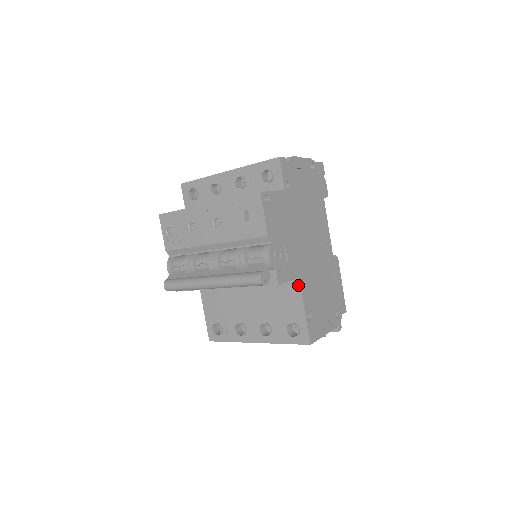
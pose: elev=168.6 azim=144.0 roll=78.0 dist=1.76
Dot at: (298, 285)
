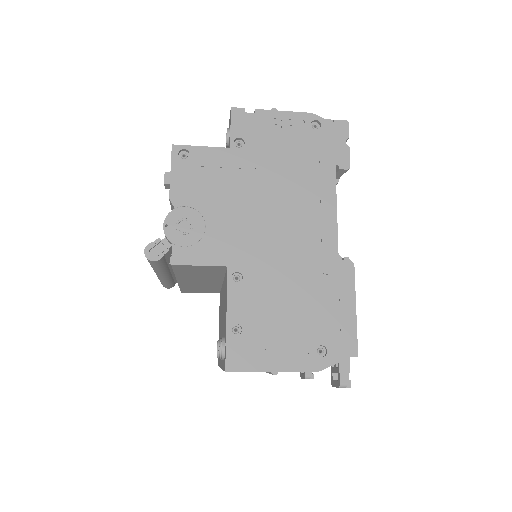
Dot at: (227, 278)
